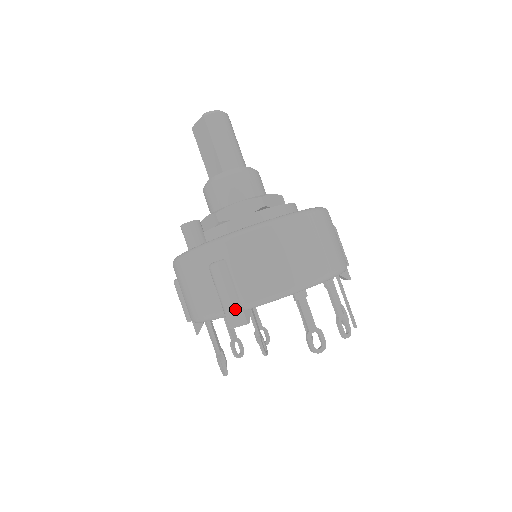
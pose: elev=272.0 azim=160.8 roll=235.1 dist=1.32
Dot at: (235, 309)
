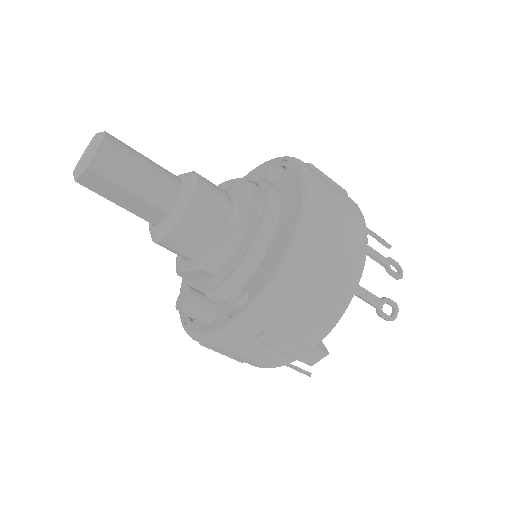
Dot at: (310, 355)
